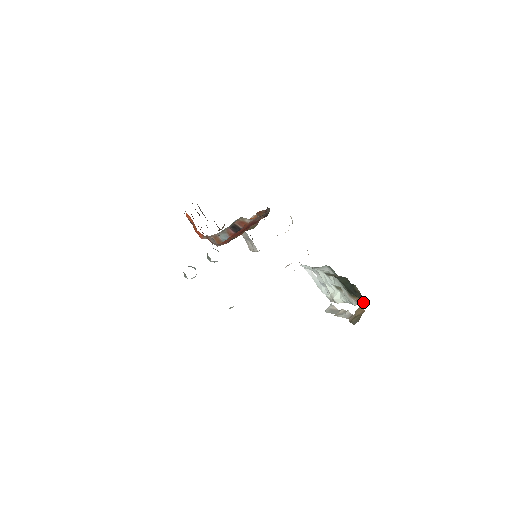
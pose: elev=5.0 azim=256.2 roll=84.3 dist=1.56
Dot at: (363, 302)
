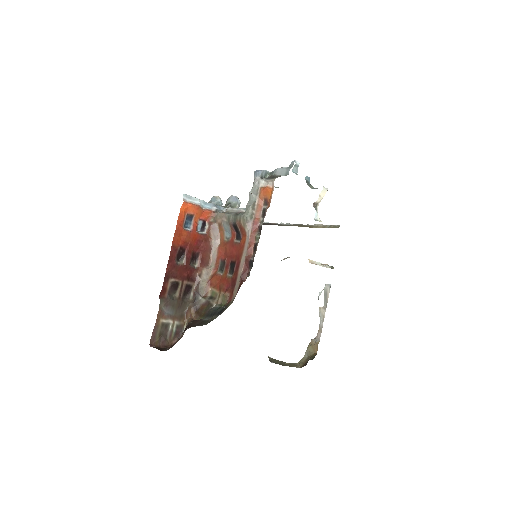
Dot at: occluded
